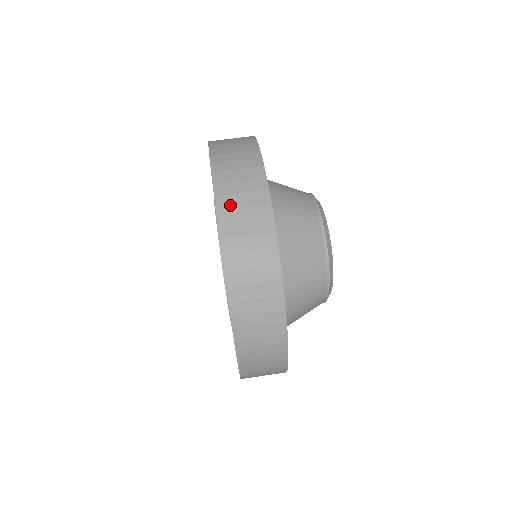
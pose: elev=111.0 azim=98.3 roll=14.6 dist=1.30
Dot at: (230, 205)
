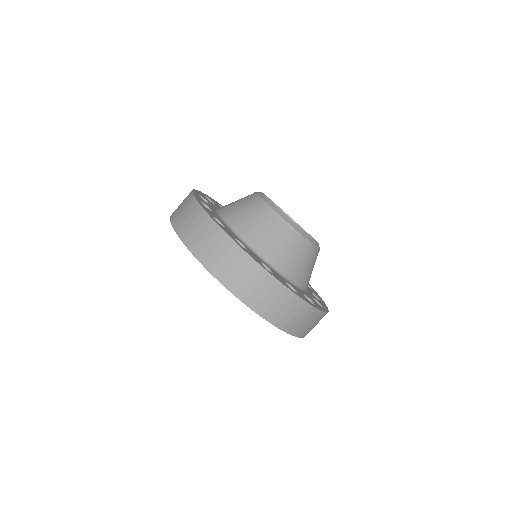
Dot at: (306, 331)
